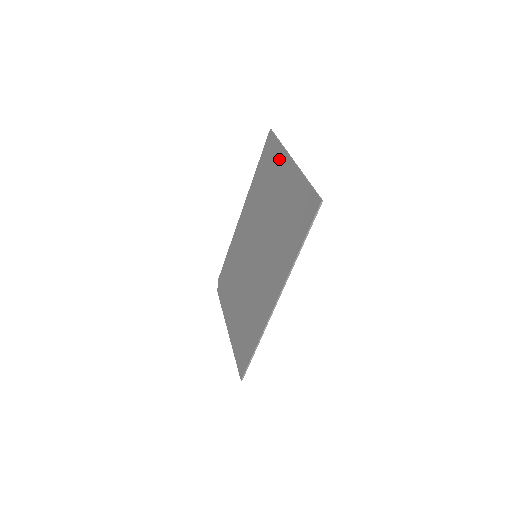
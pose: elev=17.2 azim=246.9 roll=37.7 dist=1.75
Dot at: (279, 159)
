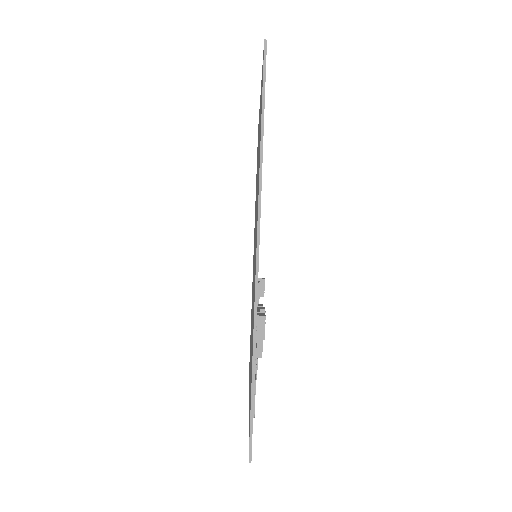
Dot at: occluded
